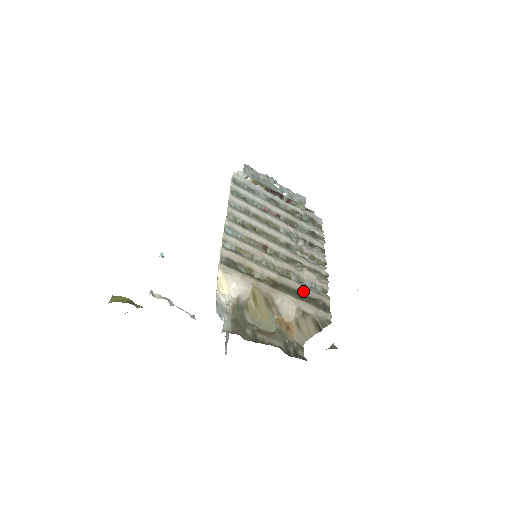
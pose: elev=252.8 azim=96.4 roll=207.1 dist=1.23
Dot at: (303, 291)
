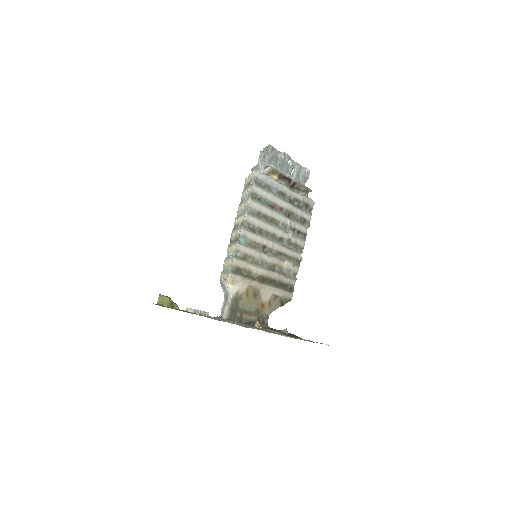
Dot at: (280, 279)
